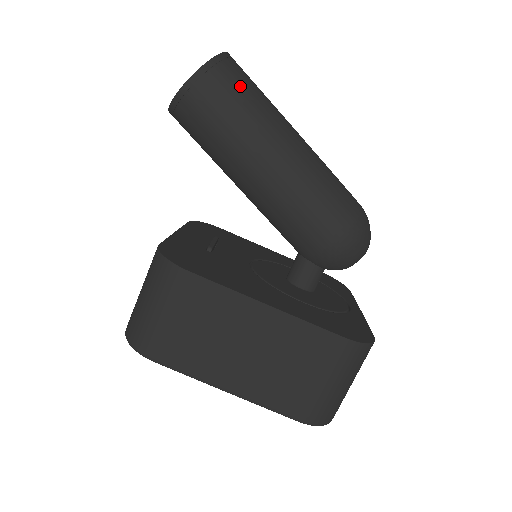
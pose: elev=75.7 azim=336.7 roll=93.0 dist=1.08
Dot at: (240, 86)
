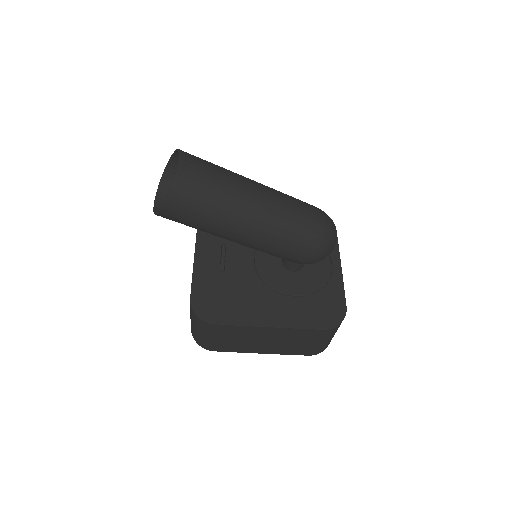
Dot at: (201, 197)
